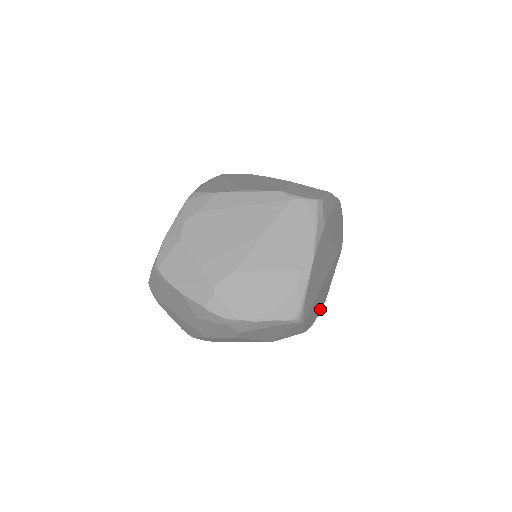
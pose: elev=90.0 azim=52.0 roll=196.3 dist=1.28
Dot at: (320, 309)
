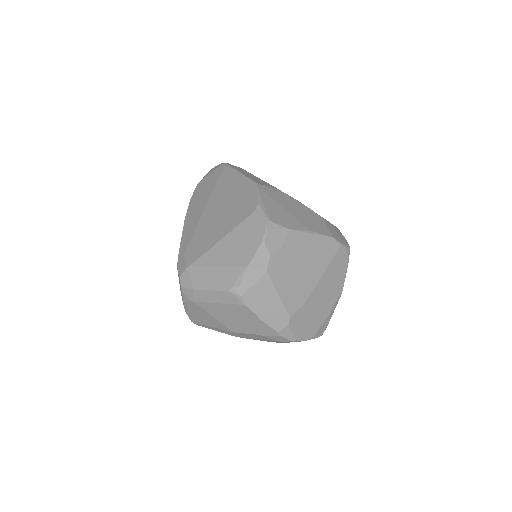
Dot at: occluded
